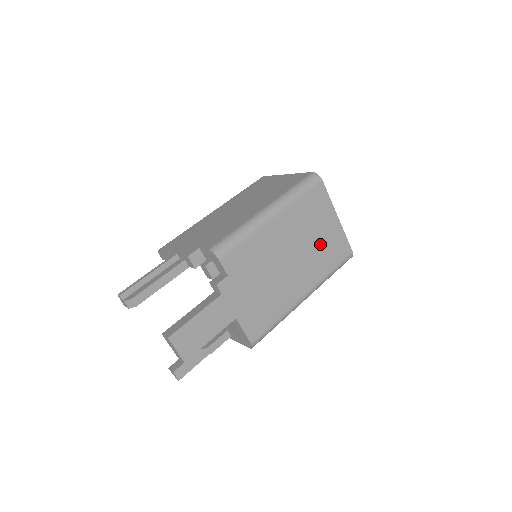
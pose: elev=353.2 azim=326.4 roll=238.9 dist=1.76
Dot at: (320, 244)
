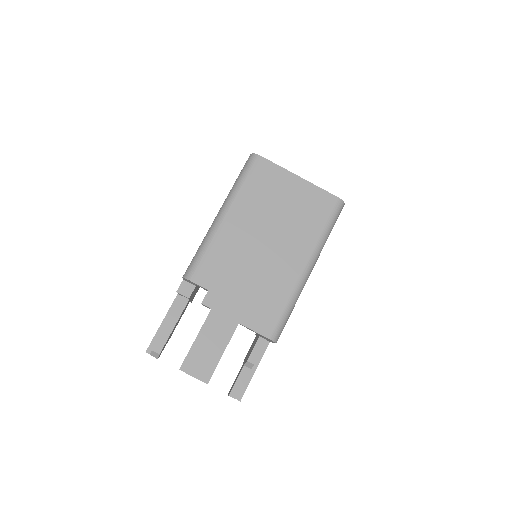
Dot at: (294, 212)
